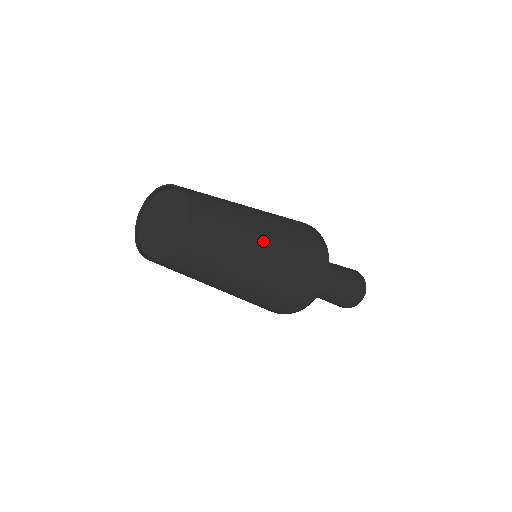
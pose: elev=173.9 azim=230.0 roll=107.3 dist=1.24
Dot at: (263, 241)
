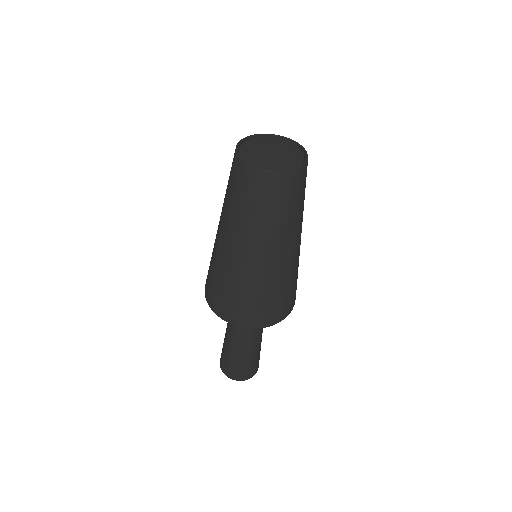
Dot at: occluded
